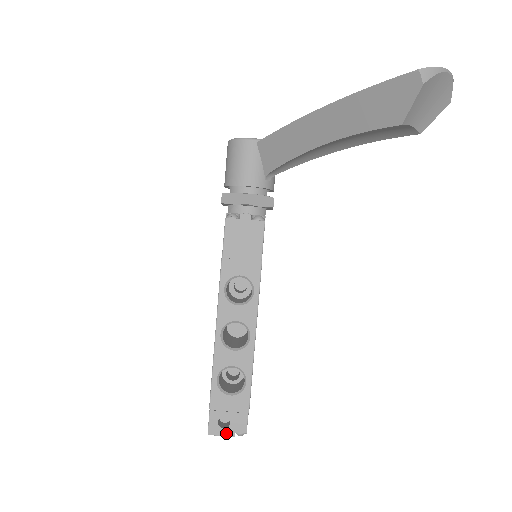
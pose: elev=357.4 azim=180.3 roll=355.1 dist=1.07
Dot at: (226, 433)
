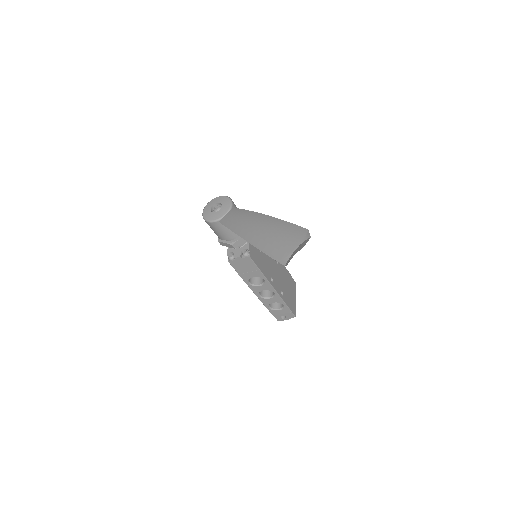
Dot at: (286, 319)
